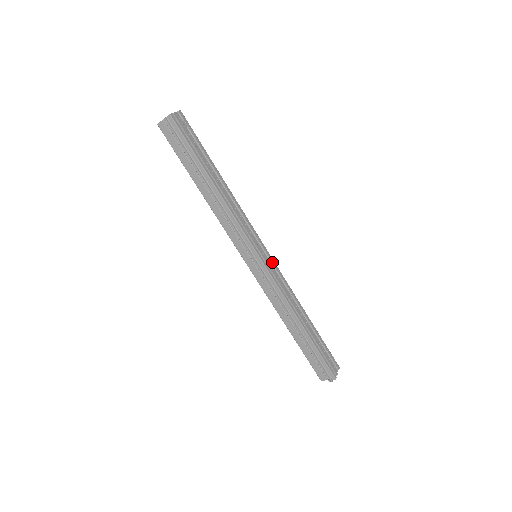
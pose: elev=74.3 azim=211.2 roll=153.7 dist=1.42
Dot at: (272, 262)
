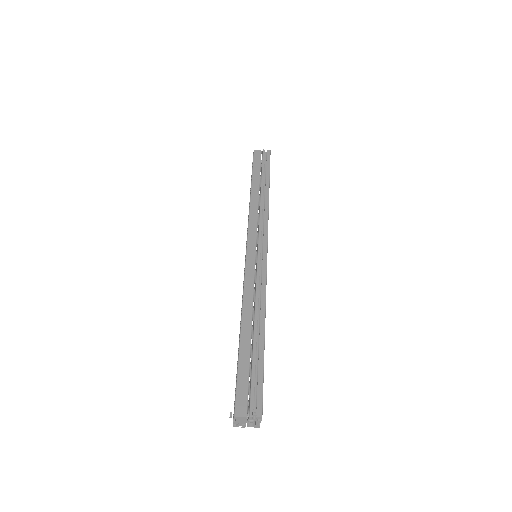
Dot at: occluded
